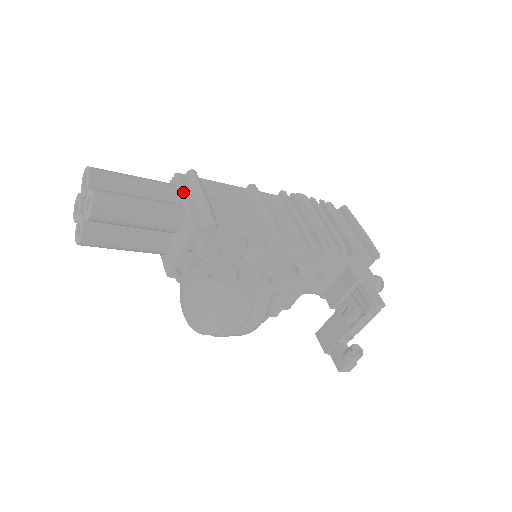
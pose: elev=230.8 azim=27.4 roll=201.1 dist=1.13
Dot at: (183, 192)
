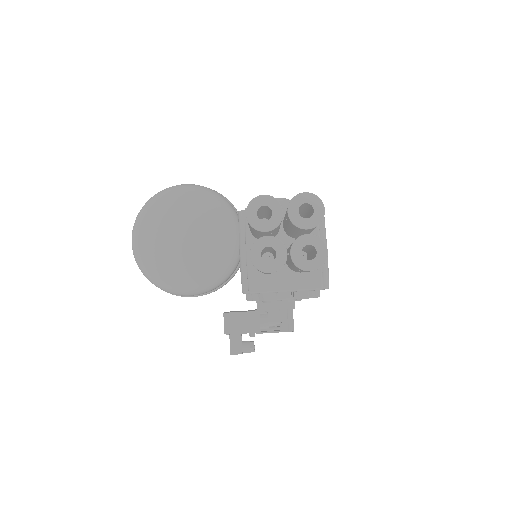
Dot at: occluded
